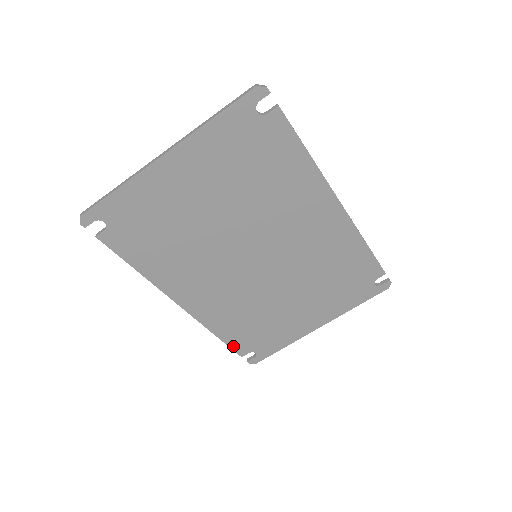
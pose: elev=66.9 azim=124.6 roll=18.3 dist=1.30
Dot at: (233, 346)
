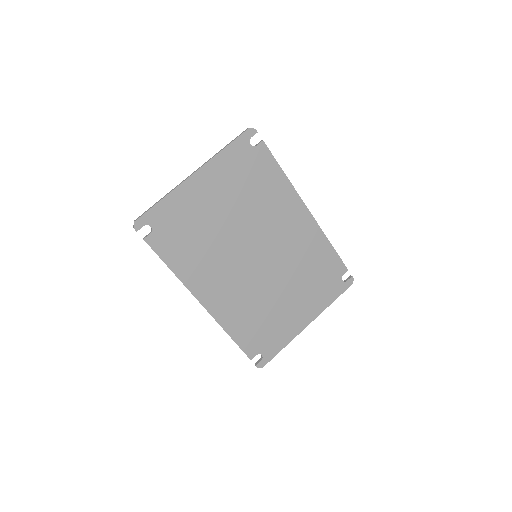
Dot at: (243, 348)
